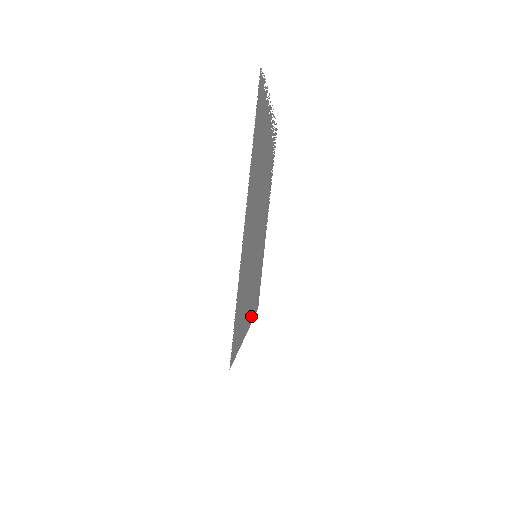
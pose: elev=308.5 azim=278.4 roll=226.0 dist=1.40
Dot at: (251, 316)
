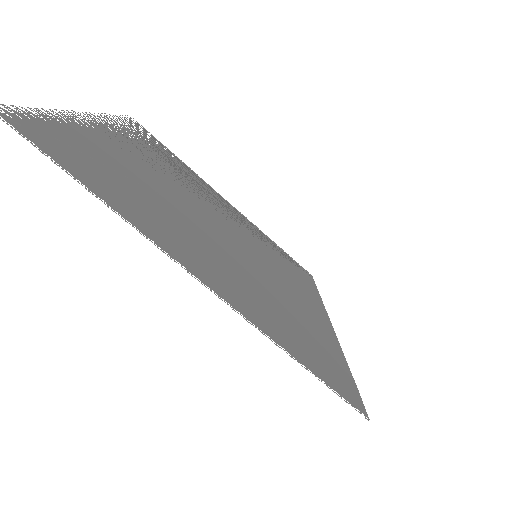
Dot at: occluded
